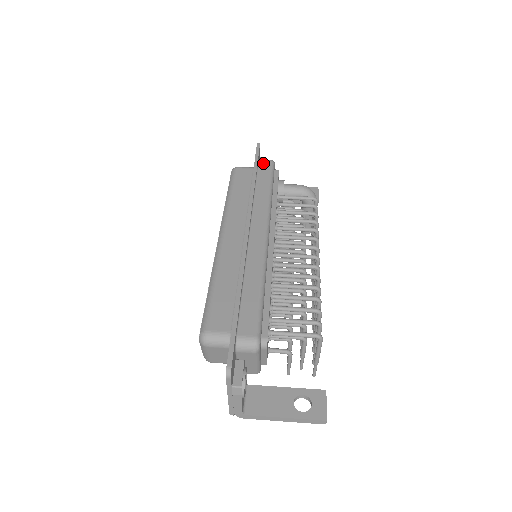
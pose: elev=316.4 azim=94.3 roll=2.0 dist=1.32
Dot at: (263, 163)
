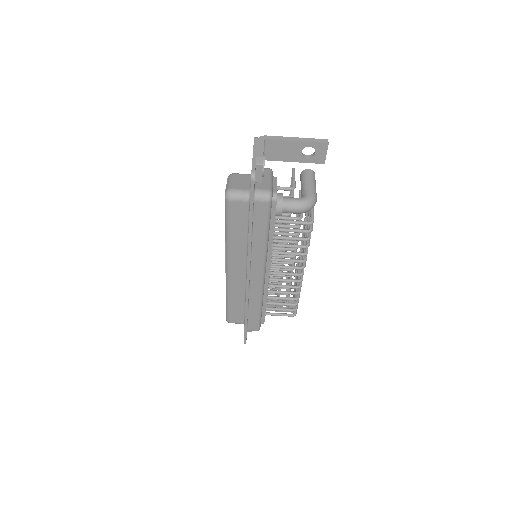
Dot at: (259, 206)
